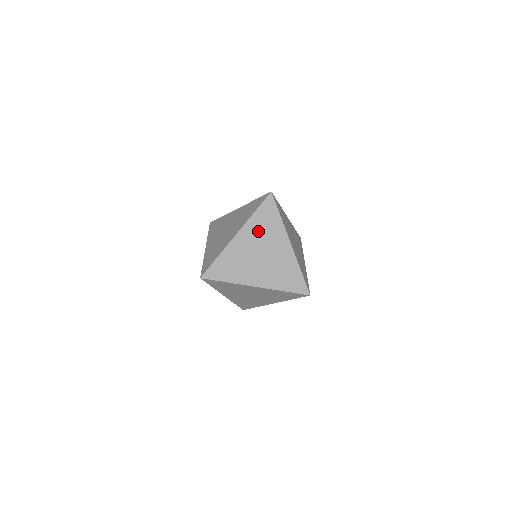
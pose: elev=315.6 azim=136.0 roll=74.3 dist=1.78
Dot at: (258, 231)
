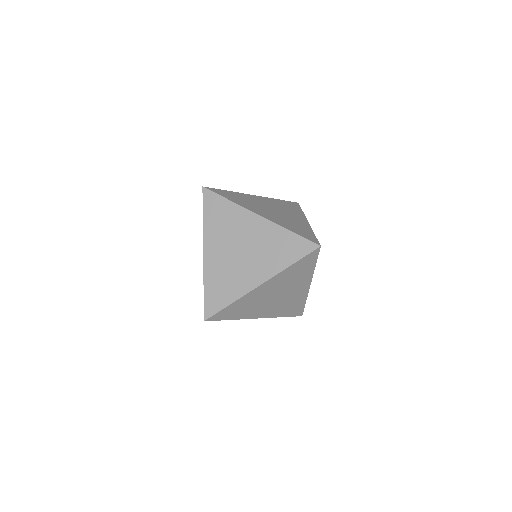
Dot at: (277, 204)
